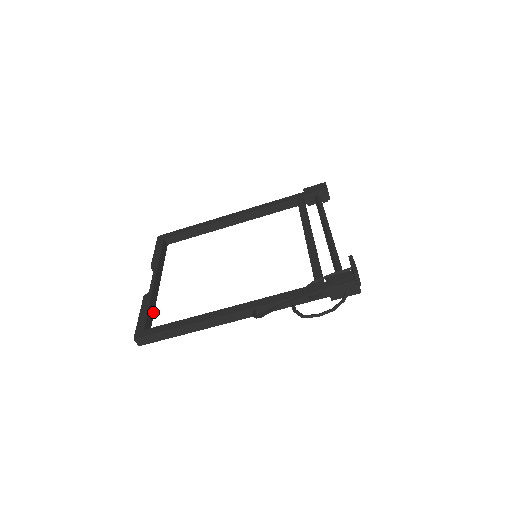
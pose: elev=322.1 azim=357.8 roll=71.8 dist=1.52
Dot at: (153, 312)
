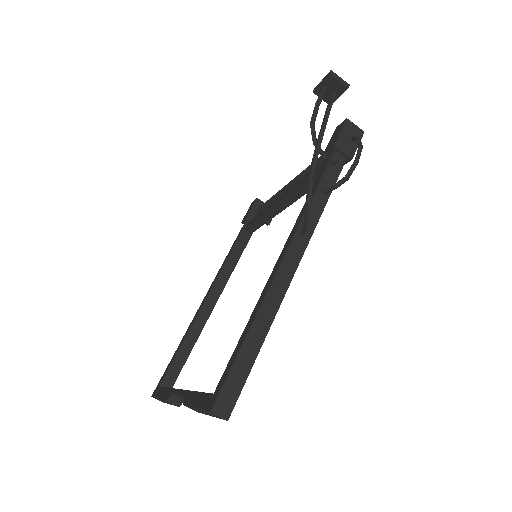
Dot at: occluded
